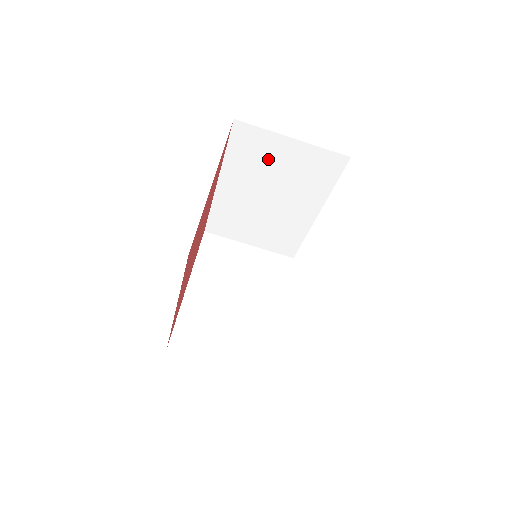
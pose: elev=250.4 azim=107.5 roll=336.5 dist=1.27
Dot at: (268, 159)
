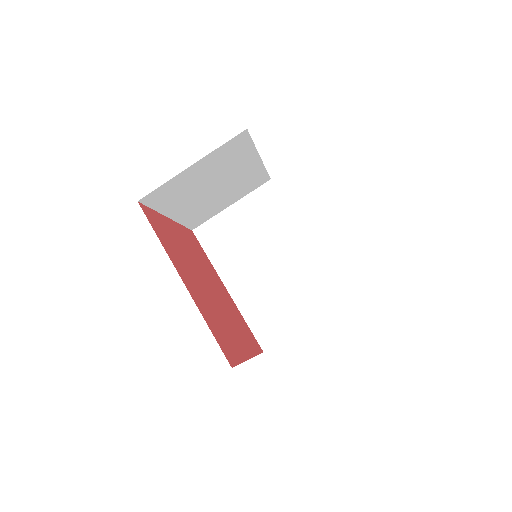
Dot at: (234, 234)
